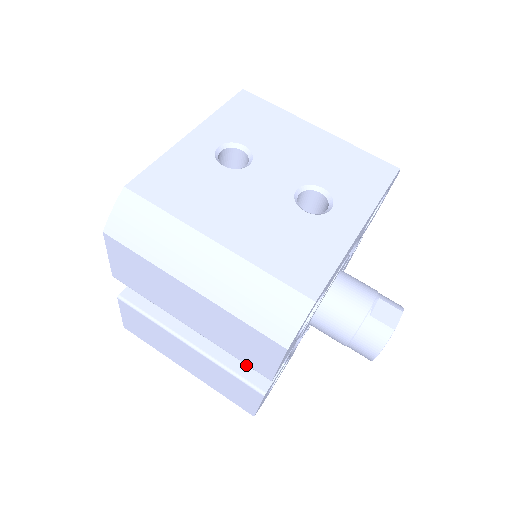
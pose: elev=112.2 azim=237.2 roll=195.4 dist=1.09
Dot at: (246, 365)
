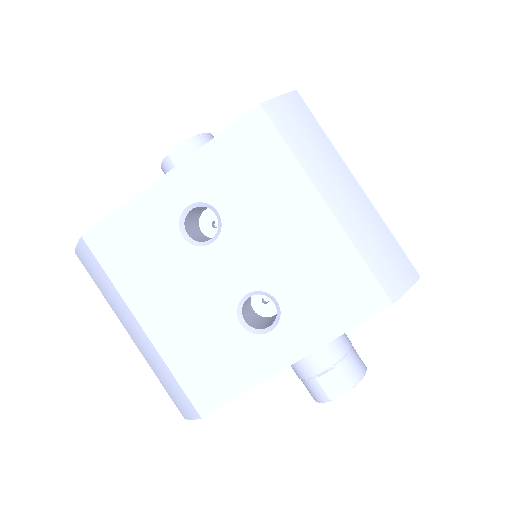
Dot at: occluded
